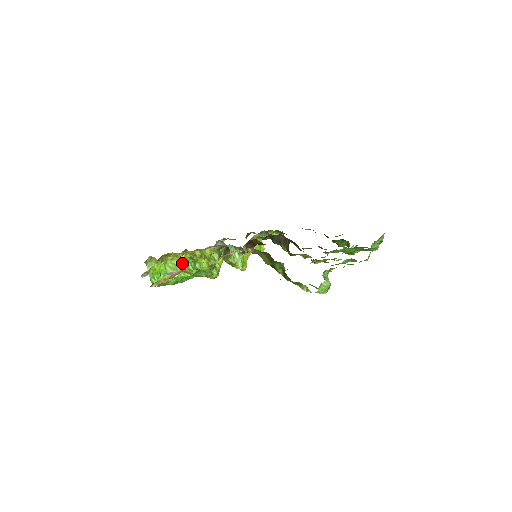
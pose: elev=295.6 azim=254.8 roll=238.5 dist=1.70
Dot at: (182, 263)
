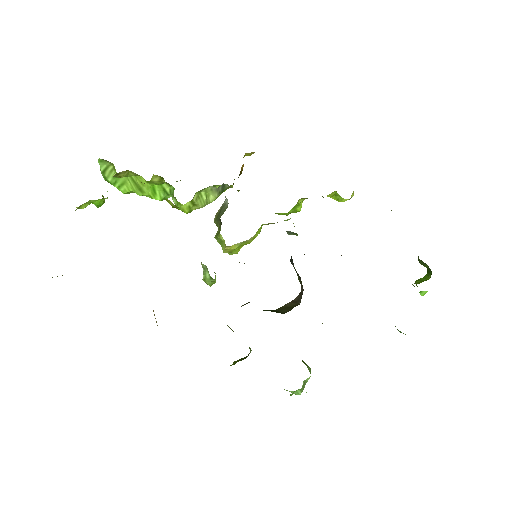
Dot at: (154, 183)
